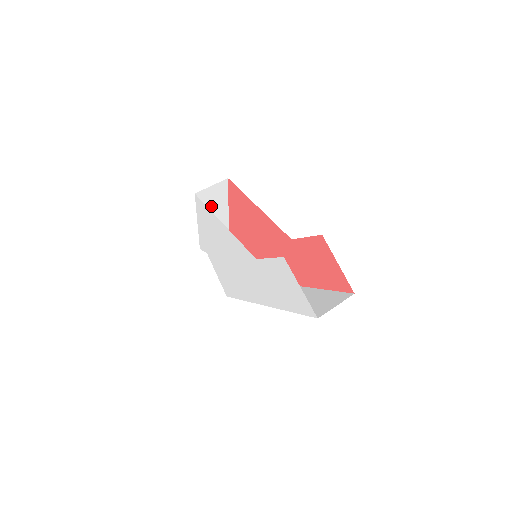
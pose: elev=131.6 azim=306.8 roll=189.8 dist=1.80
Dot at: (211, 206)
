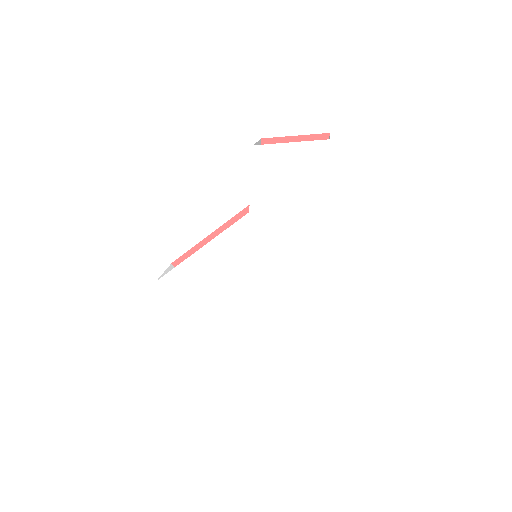
Dot at: occluded
